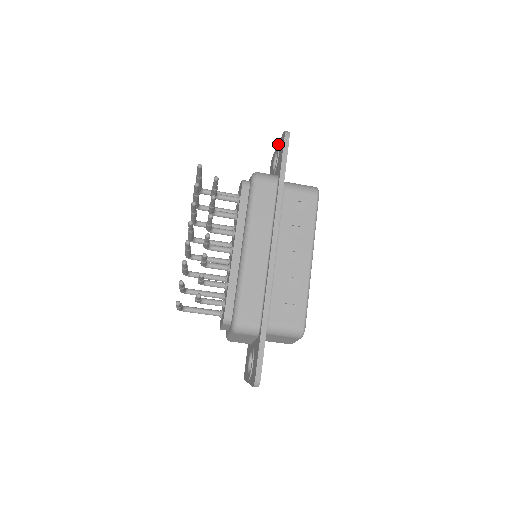
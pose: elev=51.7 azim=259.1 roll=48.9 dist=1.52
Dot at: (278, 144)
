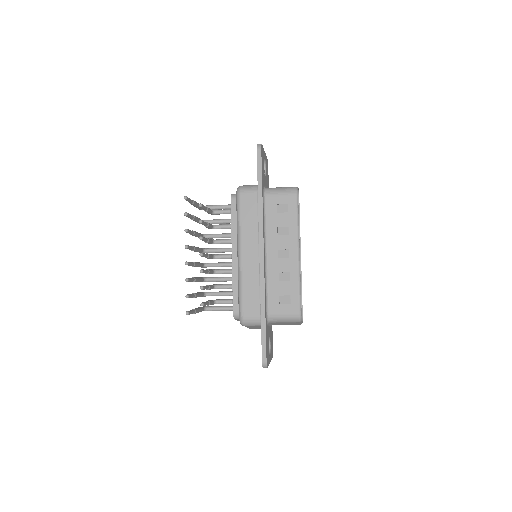
Dot at: occluded
